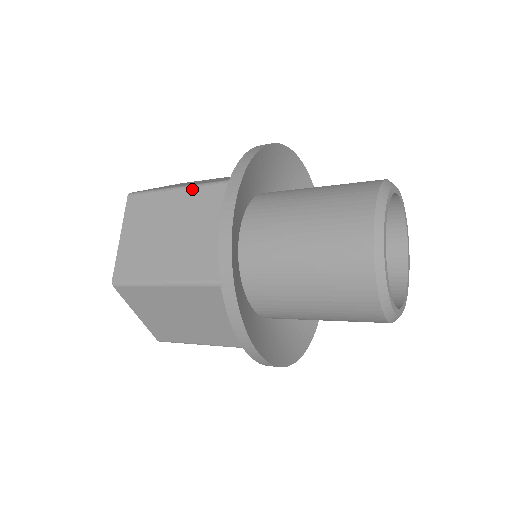
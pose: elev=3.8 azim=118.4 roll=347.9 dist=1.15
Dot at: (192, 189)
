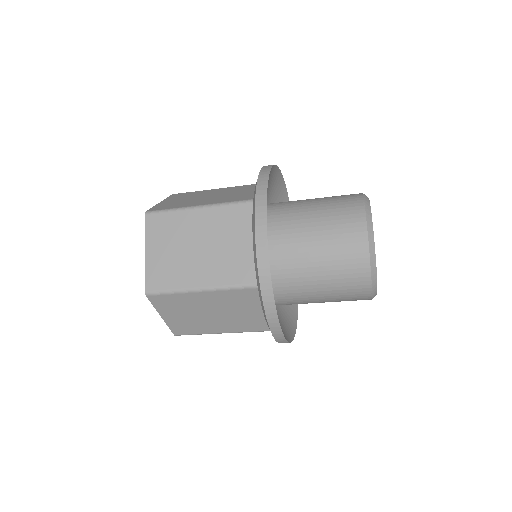
Dot at: (230, 187)
